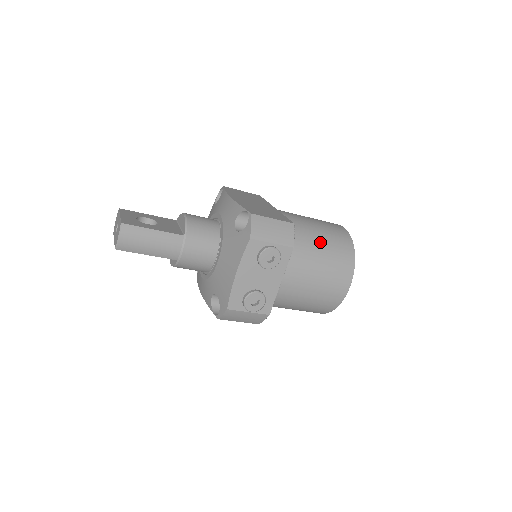
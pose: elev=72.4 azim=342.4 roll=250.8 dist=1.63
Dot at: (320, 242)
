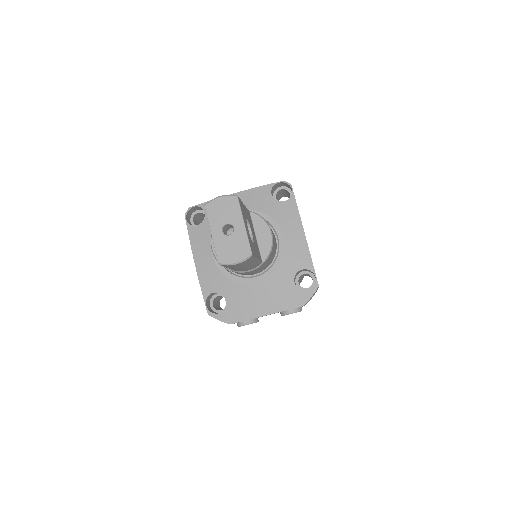
Dot at: occluded
